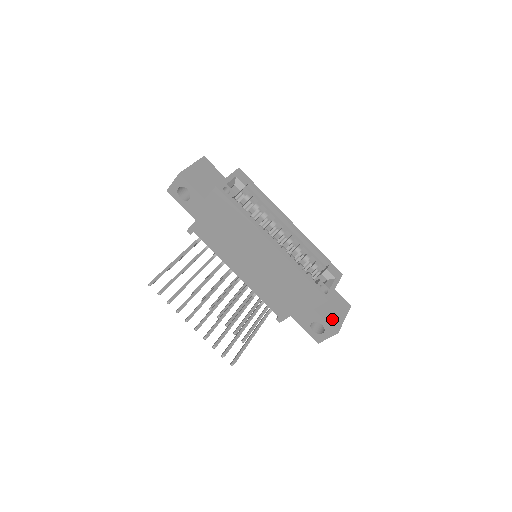
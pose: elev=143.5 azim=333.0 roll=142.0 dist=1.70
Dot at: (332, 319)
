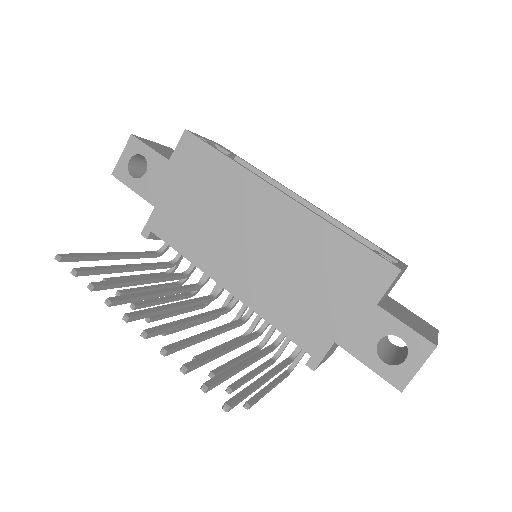
Dot at: (415, 327)
